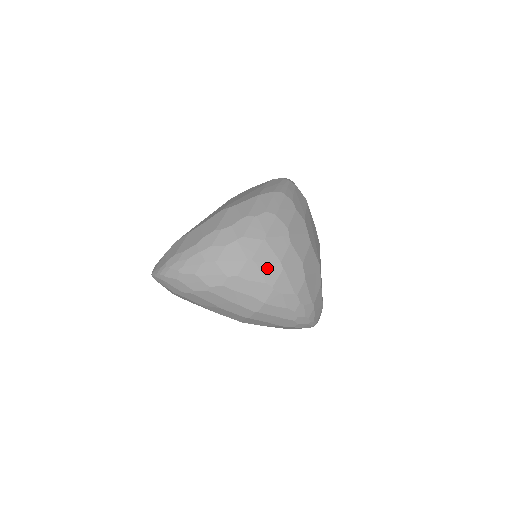
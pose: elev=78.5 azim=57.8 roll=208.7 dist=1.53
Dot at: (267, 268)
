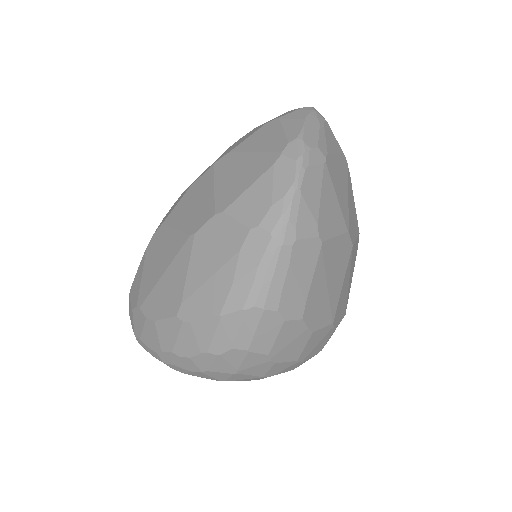
Dot at: (247, 379)
